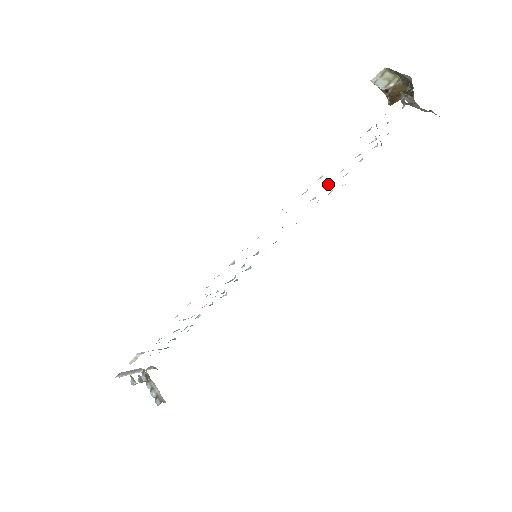
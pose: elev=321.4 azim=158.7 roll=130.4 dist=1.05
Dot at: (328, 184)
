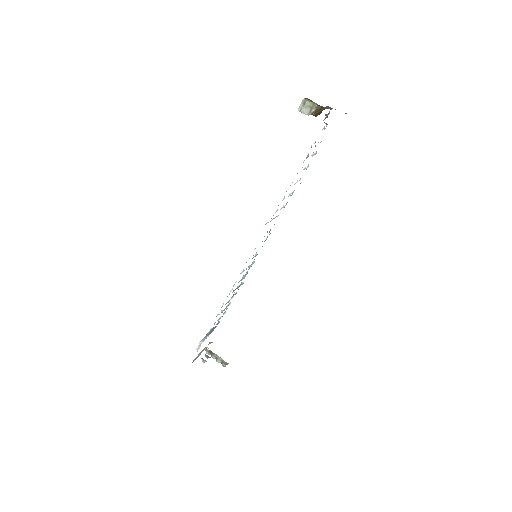
Dot at: (290, 194)
